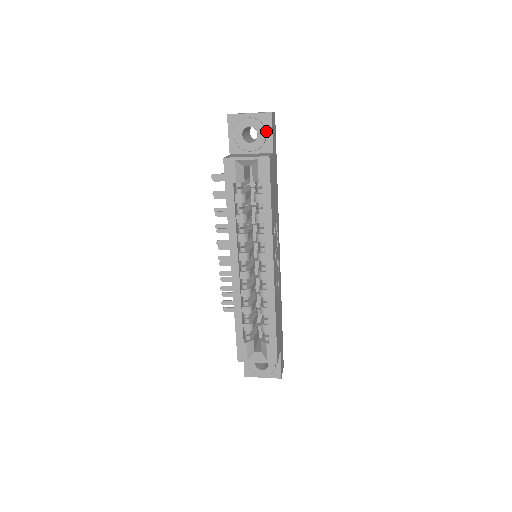
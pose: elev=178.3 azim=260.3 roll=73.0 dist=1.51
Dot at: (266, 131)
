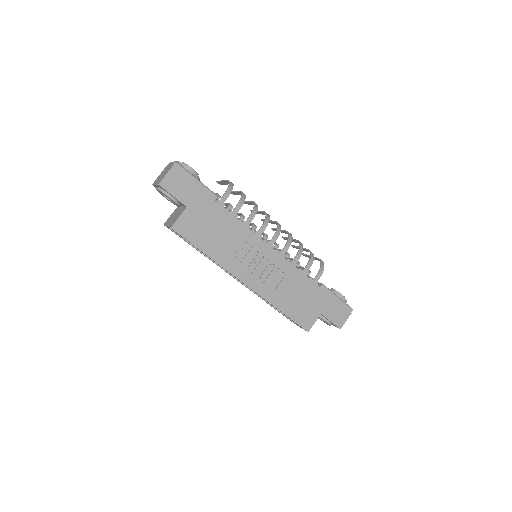
Dot at: (170, 195)
